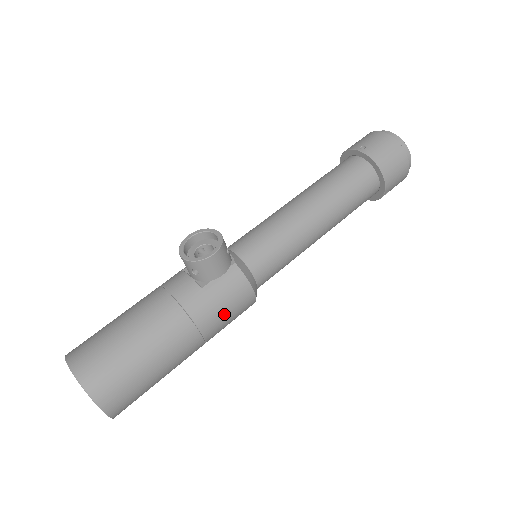
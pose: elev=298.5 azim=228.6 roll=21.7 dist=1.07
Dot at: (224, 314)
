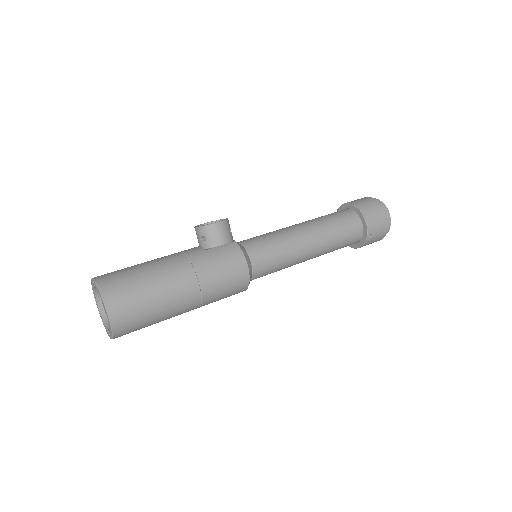
Dot at: (220, 273)
